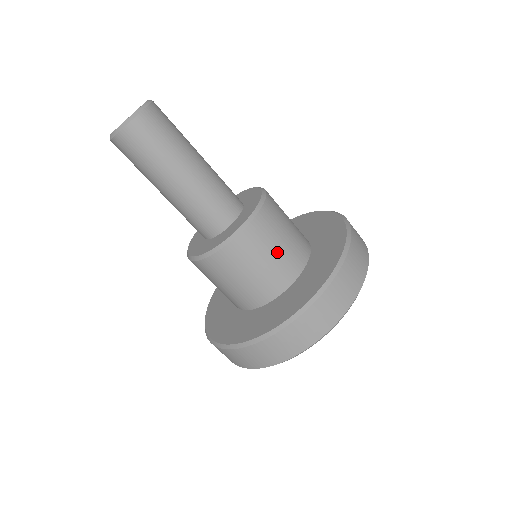
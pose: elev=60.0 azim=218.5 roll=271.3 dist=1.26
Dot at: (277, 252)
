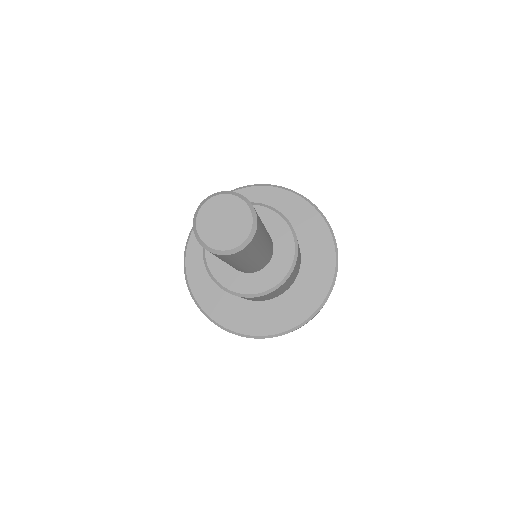
Dot at: occluded
